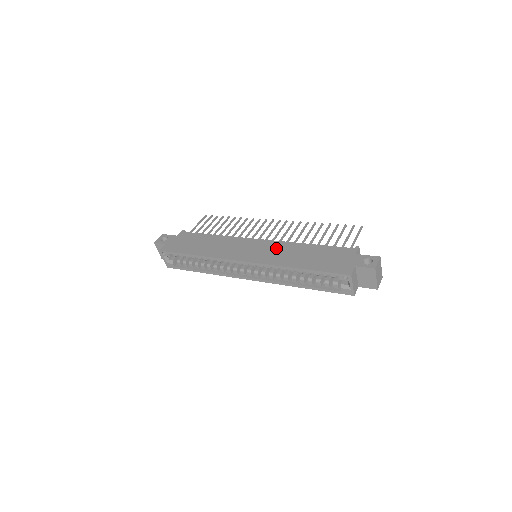
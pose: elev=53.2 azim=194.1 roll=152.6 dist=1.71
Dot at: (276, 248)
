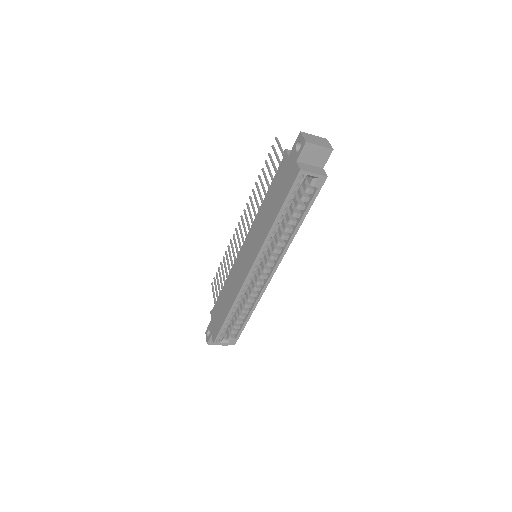
Dot at: (254, 233)
